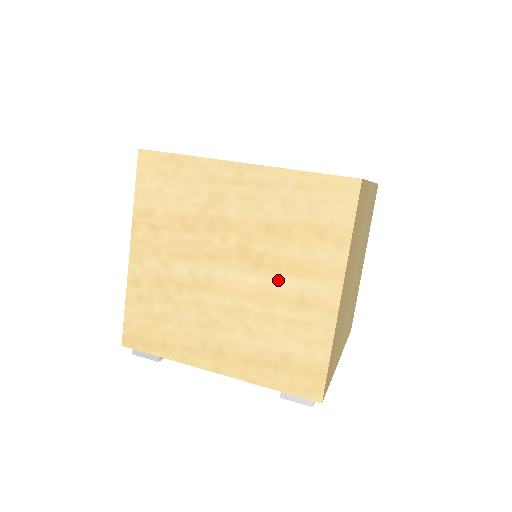
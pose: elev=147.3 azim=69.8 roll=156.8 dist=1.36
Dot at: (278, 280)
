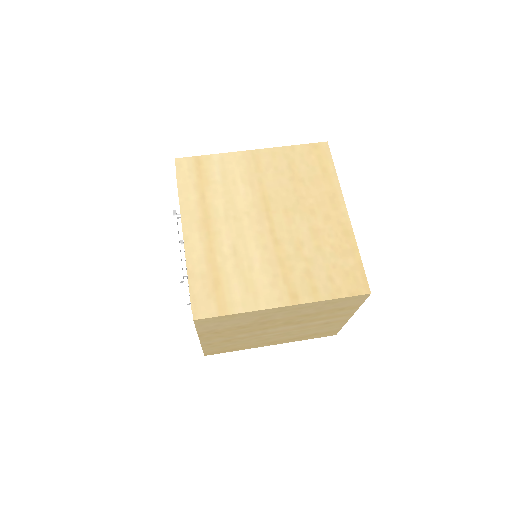
Dot at: (312, 323)
